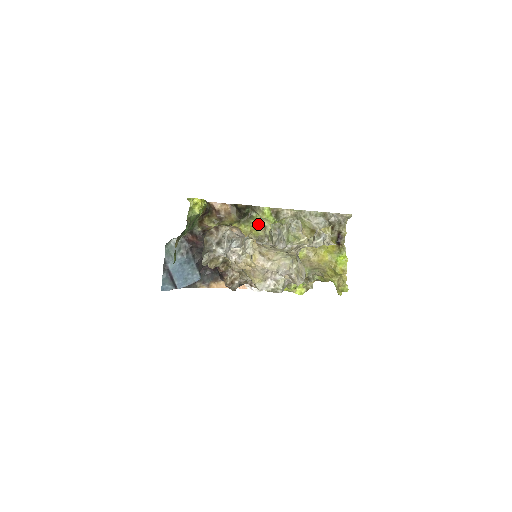
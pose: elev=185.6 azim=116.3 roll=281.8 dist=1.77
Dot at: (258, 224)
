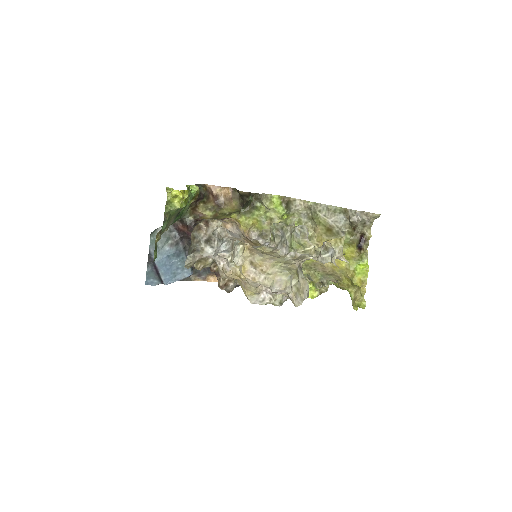
Dot at: (263, 216)
